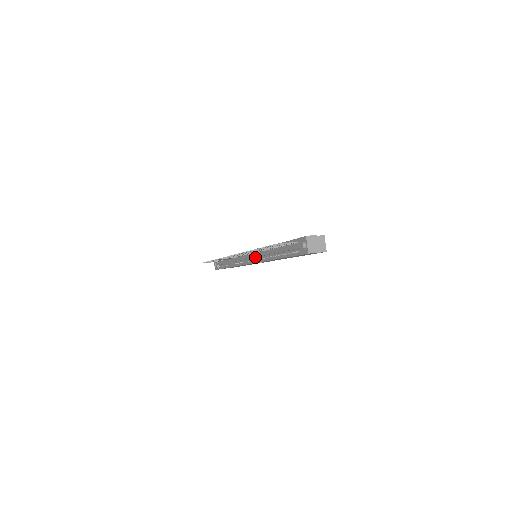
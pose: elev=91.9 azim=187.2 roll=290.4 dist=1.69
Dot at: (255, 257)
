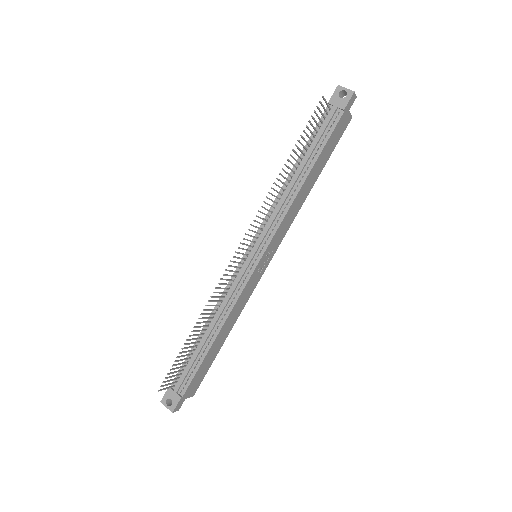
Dot at: (265, 236)
